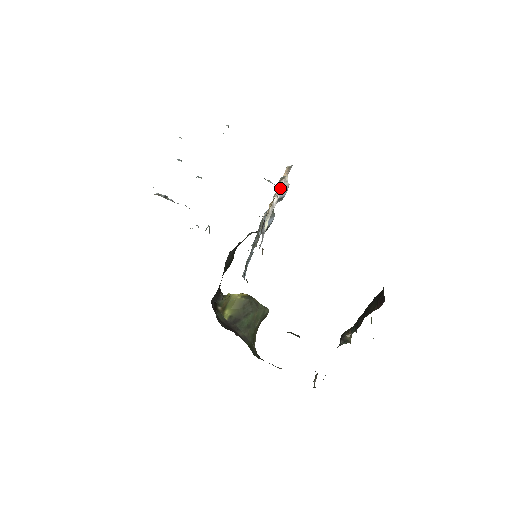
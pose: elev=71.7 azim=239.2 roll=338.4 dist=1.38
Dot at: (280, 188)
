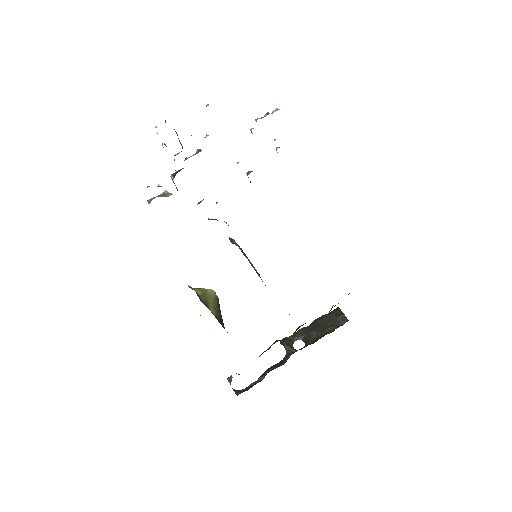
Dot at: occluded
